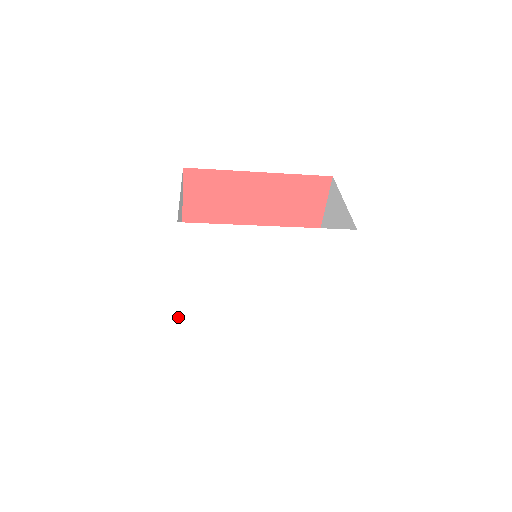
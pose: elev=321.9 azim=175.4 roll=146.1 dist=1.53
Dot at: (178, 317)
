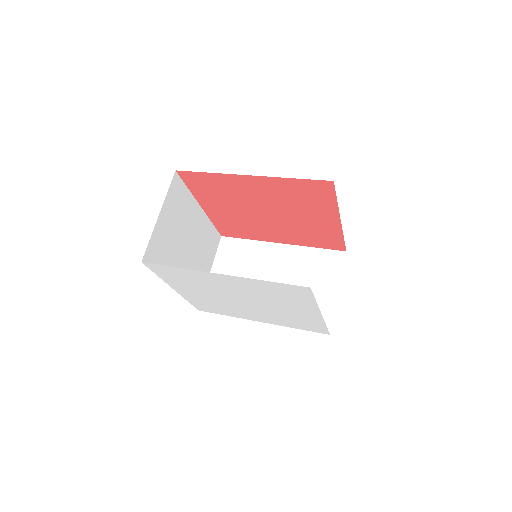
Dot at: (190, 302)
